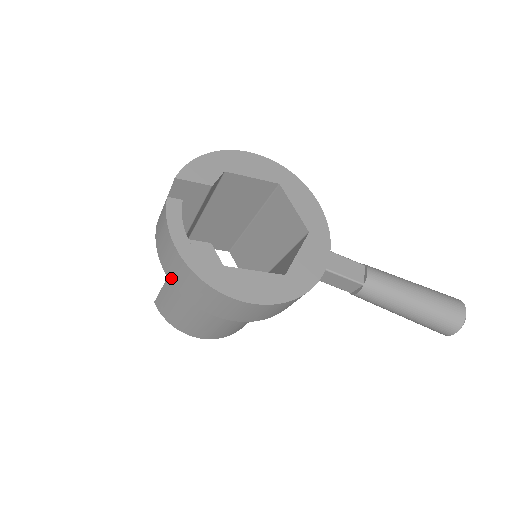
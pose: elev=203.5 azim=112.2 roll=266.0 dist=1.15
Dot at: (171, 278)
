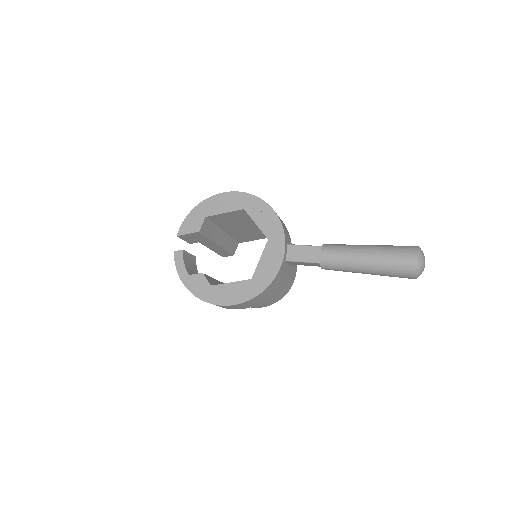
Dot at: occluded
